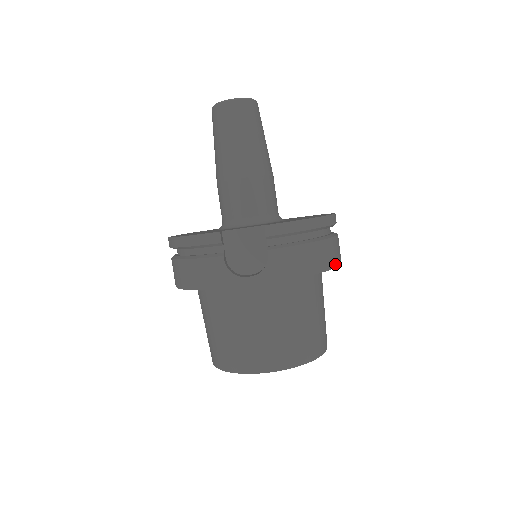
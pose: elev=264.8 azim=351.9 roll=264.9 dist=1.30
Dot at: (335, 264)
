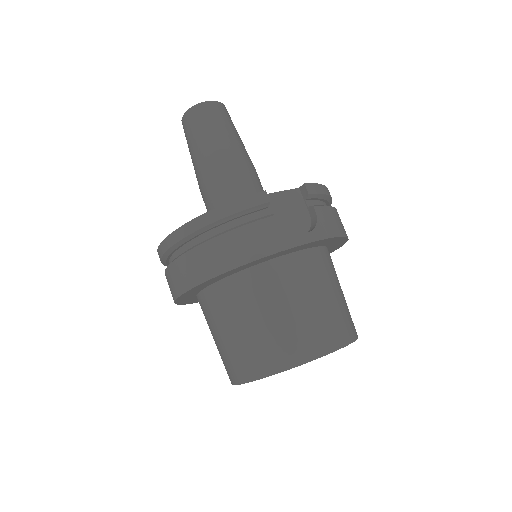
Dot at: occluded
